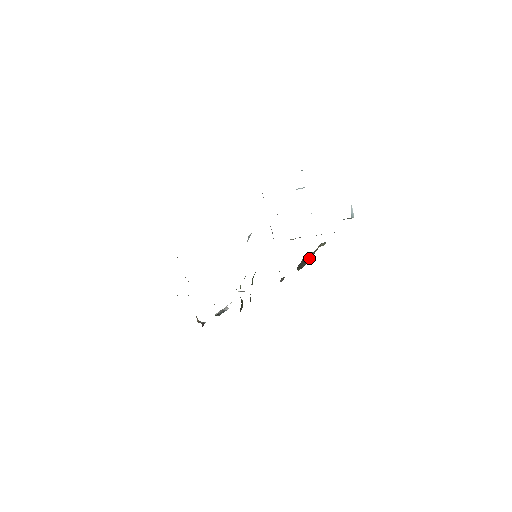
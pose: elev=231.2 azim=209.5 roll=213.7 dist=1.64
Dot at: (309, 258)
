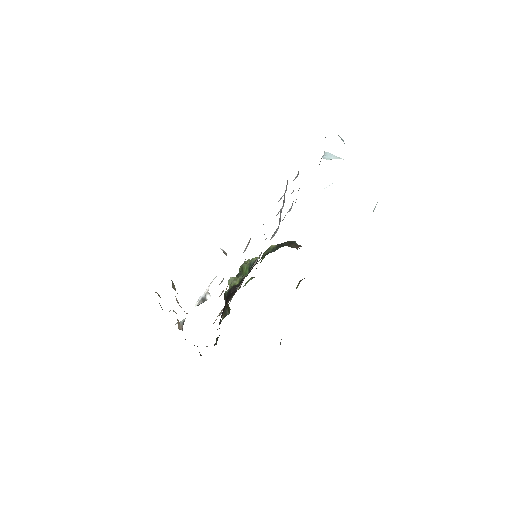
Dot at: occluded
